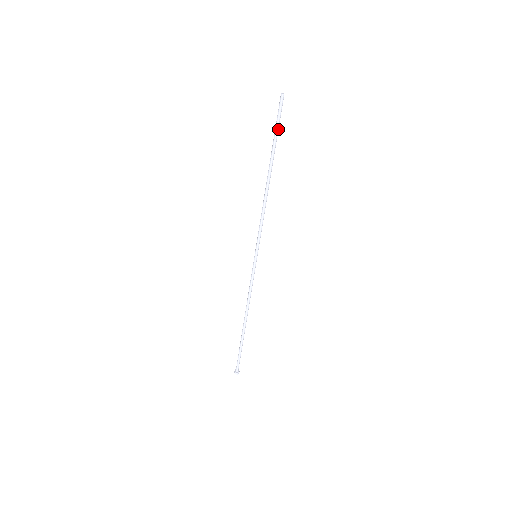
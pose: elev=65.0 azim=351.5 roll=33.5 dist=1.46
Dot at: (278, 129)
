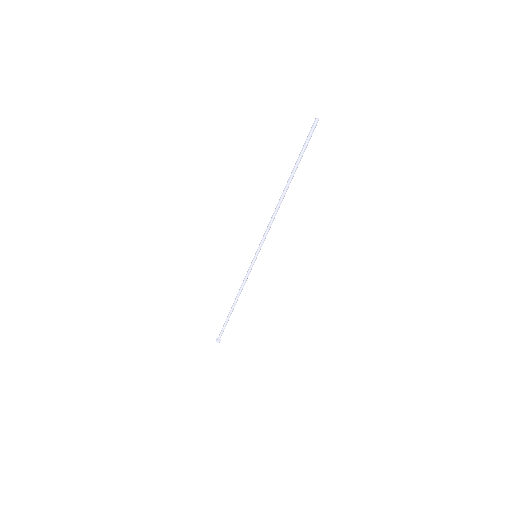
Dot at: (304, 151)
